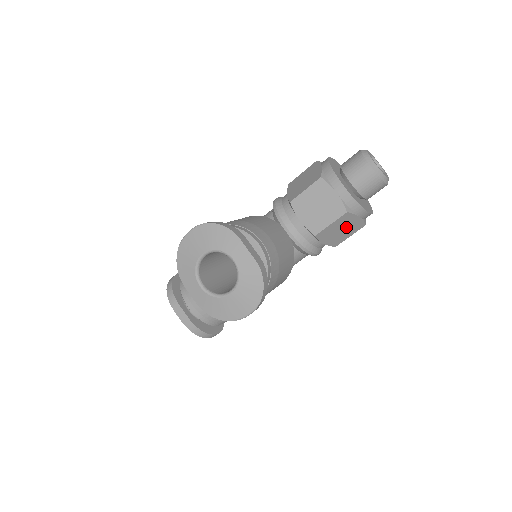
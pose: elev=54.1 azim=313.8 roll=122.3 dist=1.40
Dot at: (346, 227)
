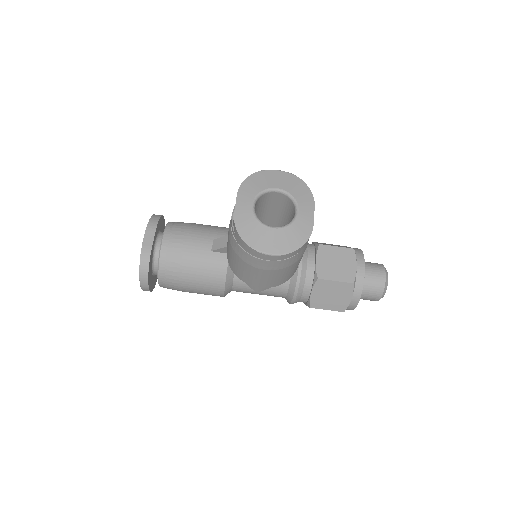
Dot at: (336, 297)
